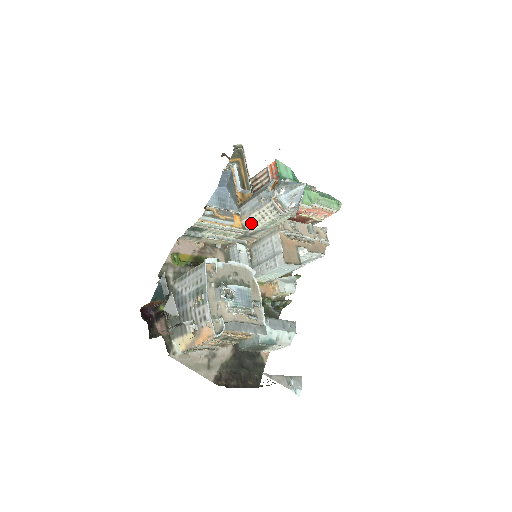
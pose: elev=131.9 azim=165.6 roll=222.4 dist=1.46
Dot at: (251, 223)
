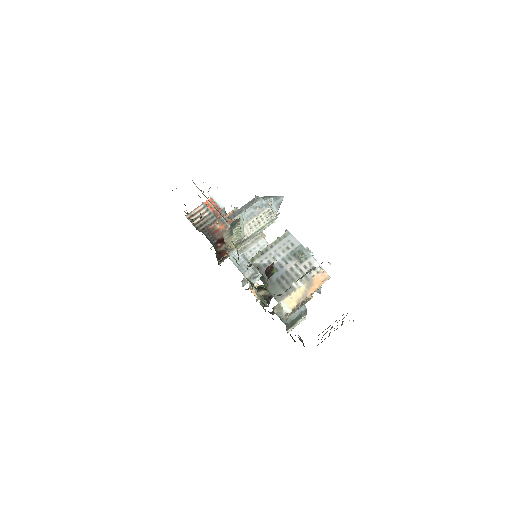
Dot at: (248, 229)
